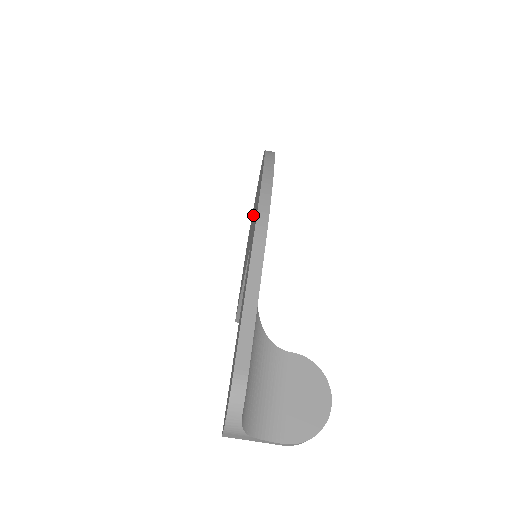
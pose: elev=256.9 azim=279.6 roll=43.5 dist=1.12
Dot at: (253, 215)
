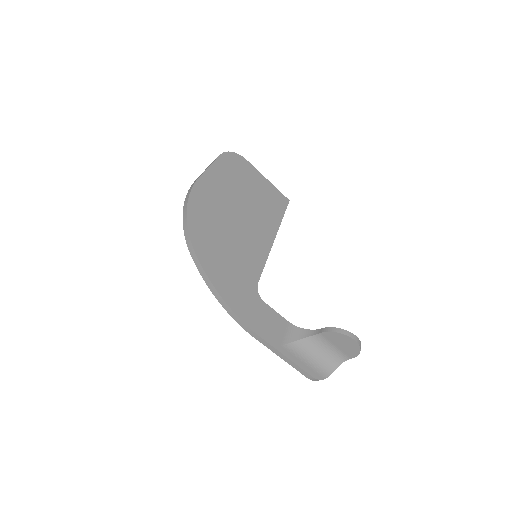
Dot at: occluded
